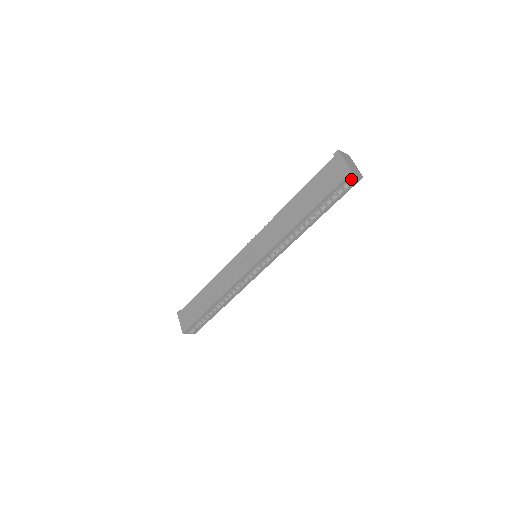
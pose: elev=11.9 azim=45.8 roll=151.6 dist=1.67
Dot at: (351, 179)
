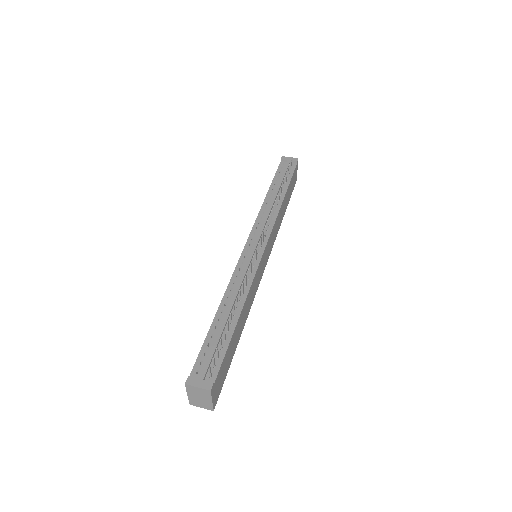
Dot at: occluded
